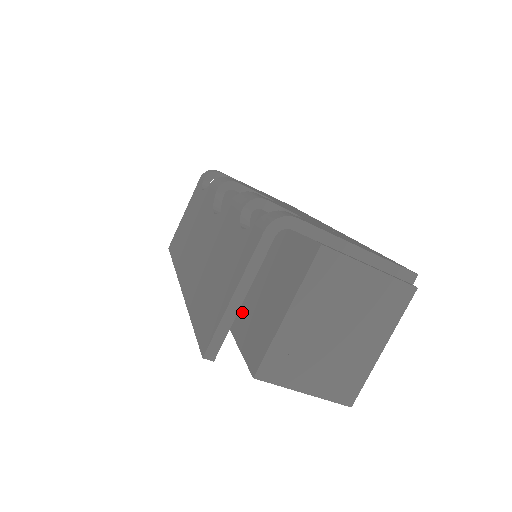
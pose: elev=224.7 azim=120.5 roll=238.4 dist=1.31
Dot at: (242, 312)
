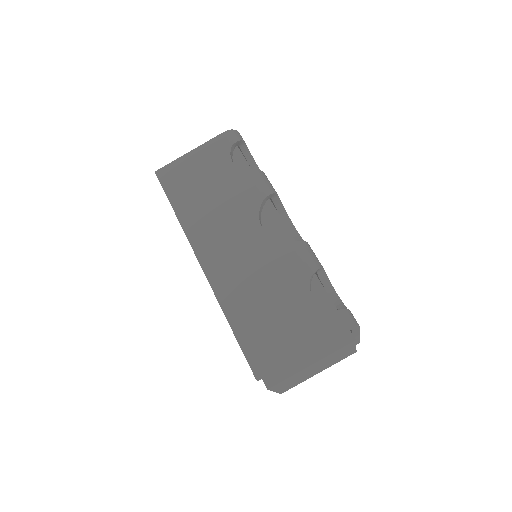
Dot at: occluded
